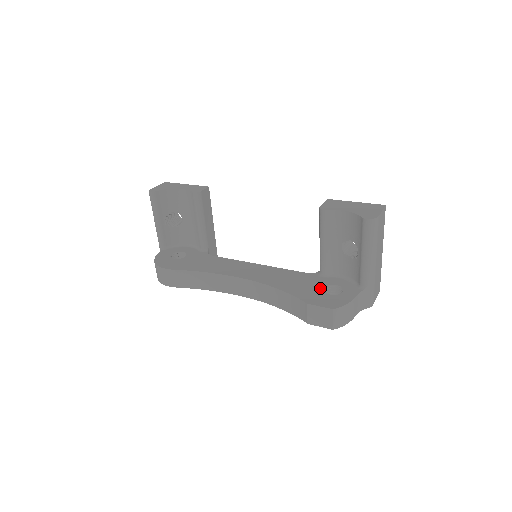
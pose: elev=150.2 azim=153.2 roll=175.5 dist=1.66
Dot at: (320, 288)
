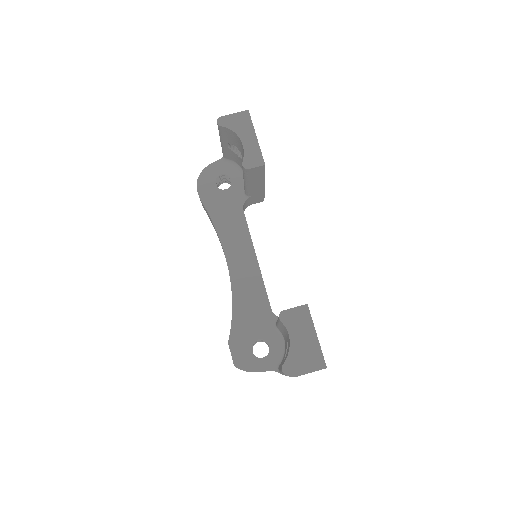
Dot at: (256, 337)
